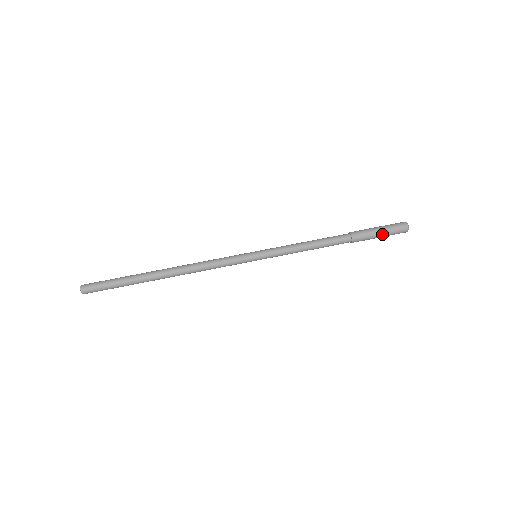
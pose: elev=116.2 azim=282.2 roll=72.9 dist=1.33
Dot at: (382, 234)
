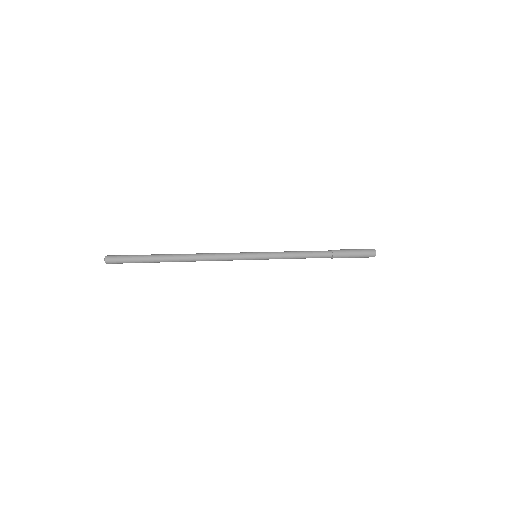
Dot at: (355, 250)
